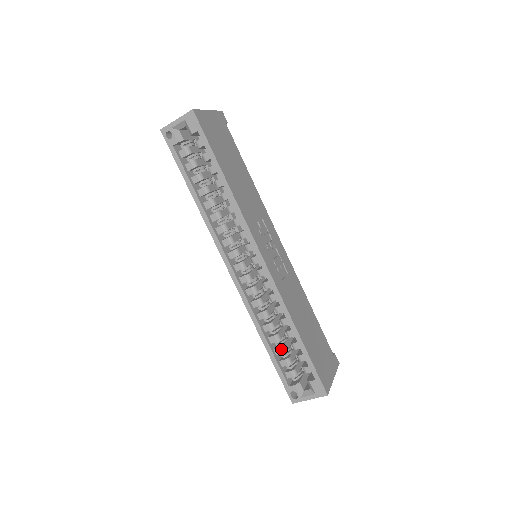
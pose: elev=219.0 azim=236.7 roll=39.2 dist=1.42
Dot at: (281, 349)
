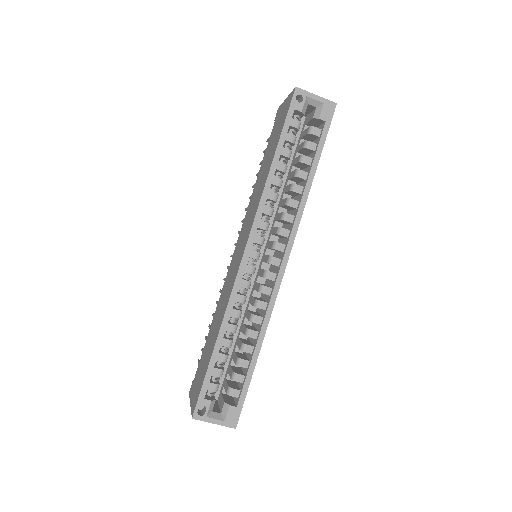
Dot at: (226, 357)
